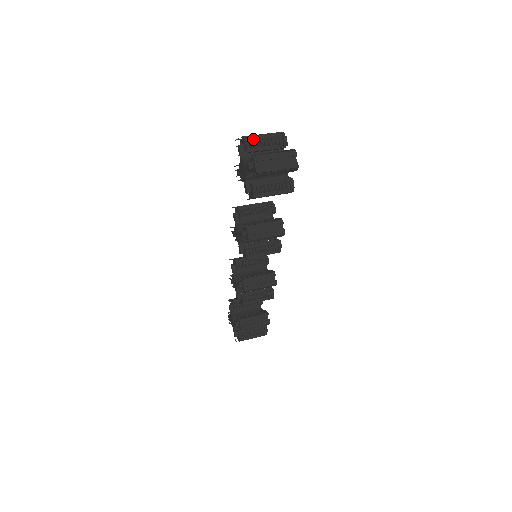
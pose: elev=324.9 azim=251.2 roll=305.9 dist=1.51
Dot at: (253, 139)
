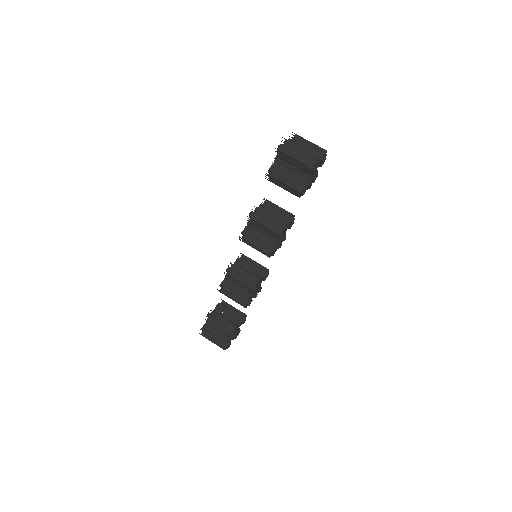
Dot at: (301, 140)
